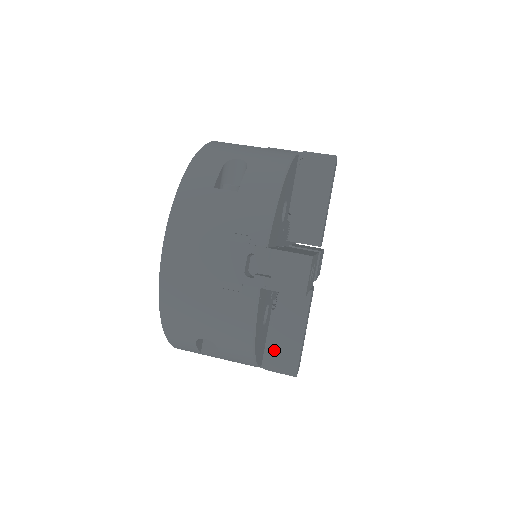
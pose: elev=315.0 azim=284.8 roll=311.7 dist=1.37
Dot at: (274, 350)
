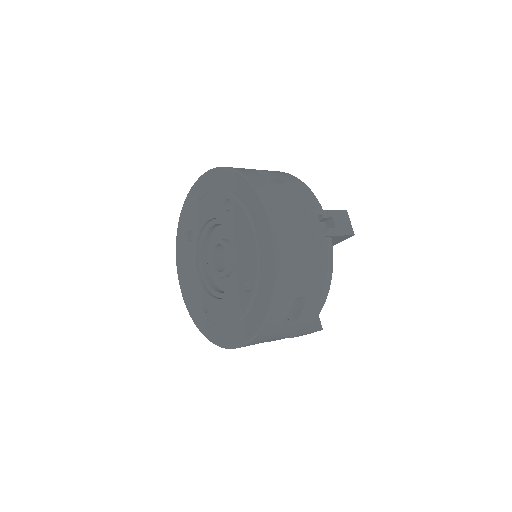
Dot at: occluded
